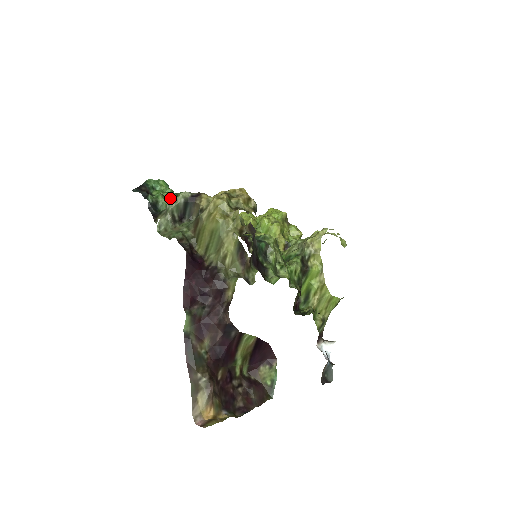
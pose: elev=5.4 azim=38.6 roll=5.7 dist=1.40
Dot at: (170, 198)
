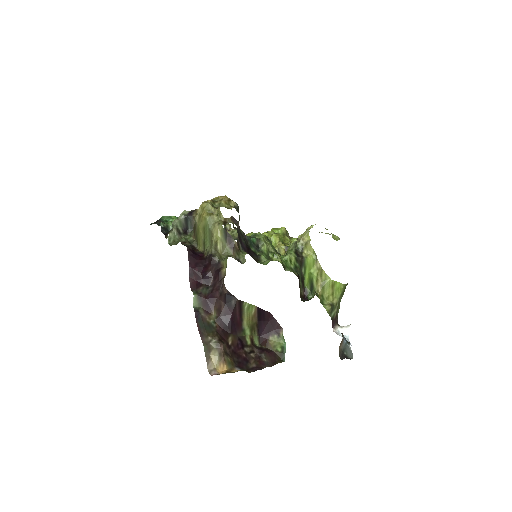
Dot at: occluded
